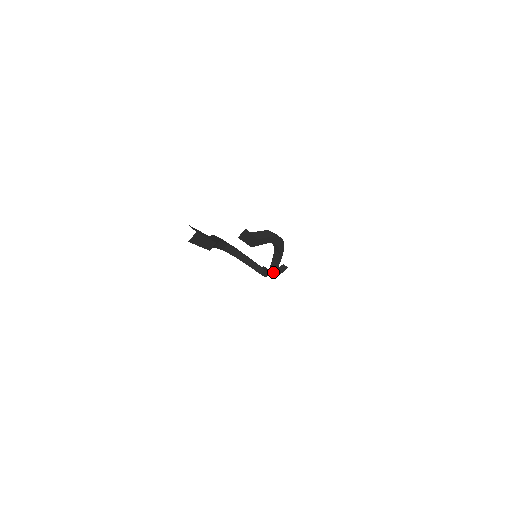
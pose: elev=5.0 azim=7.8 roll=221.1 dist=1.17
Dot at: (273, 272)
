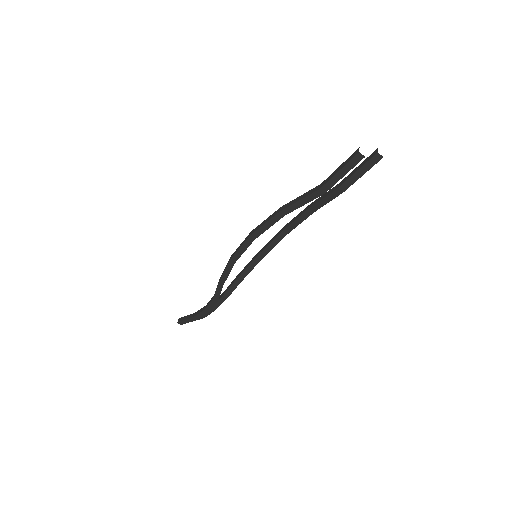
Dot at: (228, 296)
